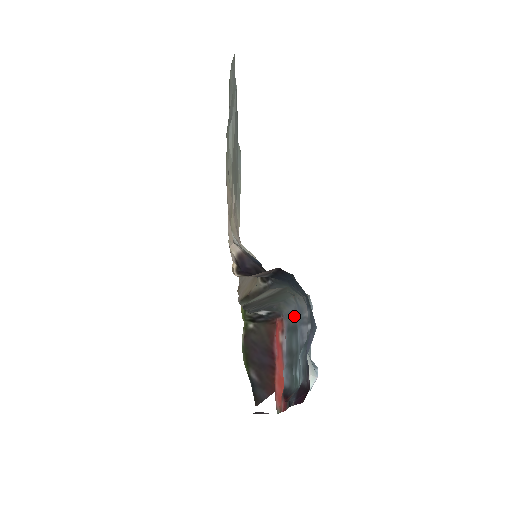
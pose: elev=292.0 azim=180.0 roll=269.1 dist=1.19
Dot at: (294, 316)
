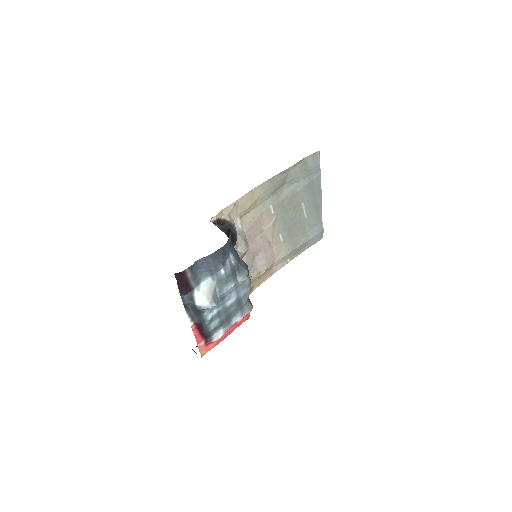
Dot at: (245, 296)
